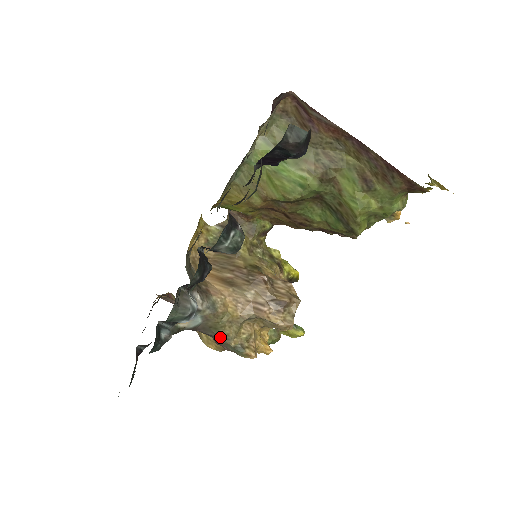
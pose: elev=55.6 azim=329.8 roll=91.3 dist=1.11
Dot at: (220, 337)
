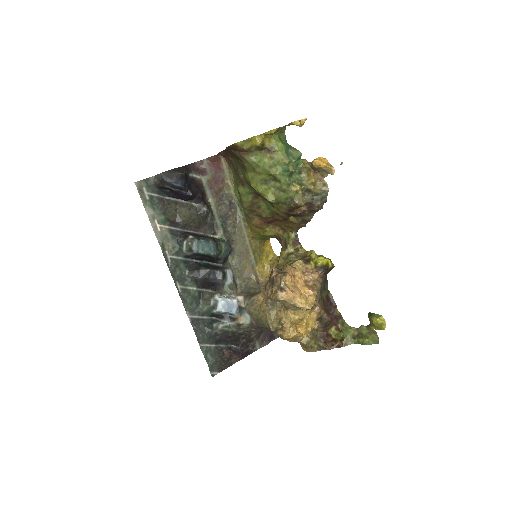
Dot at: (267, 327)
